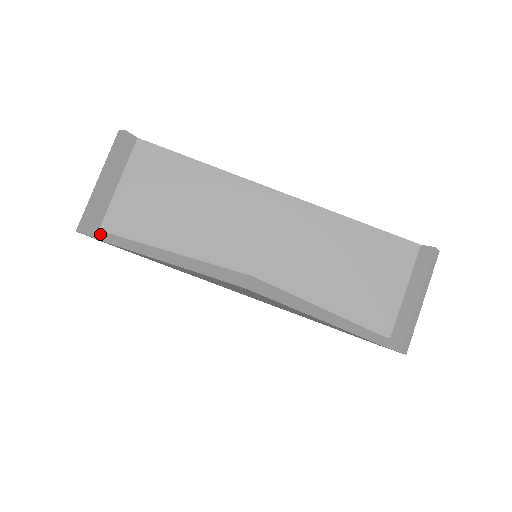
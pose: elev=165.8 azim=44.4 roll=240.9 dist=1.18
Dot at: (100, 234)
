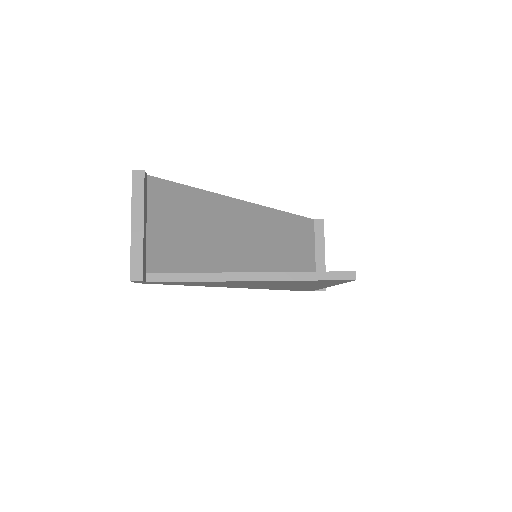
Dot at: (147, 276)
